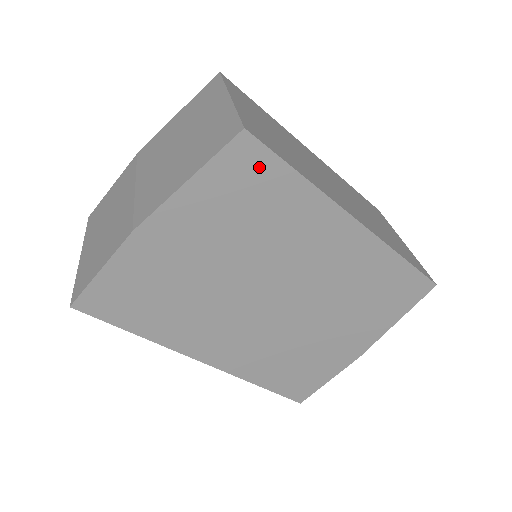
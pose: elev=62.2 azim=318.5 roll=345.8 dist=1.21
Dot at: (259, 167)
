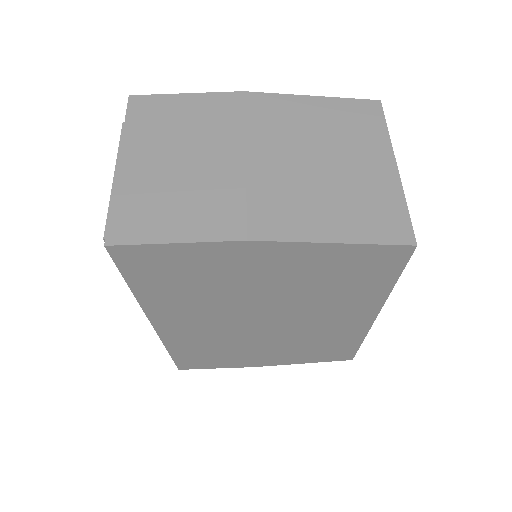
Dot at: (385, 266)
